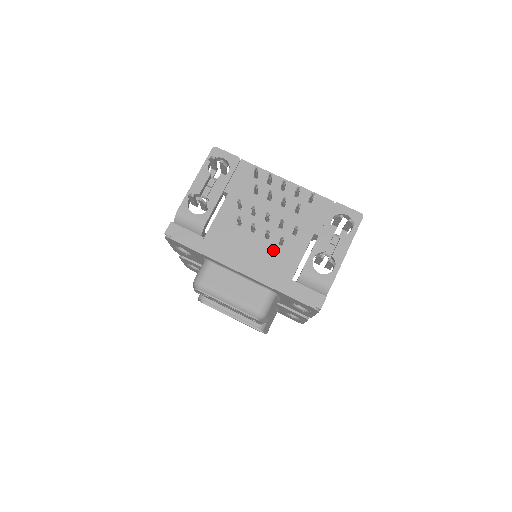
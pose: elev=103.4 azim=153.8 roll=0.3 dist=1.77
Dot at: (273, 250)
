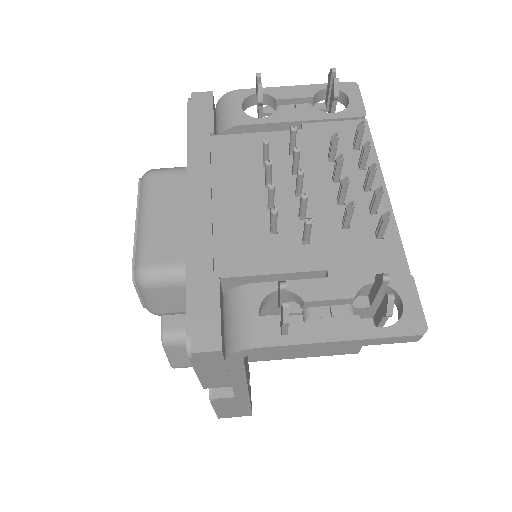
Dot at: (255, 225)
